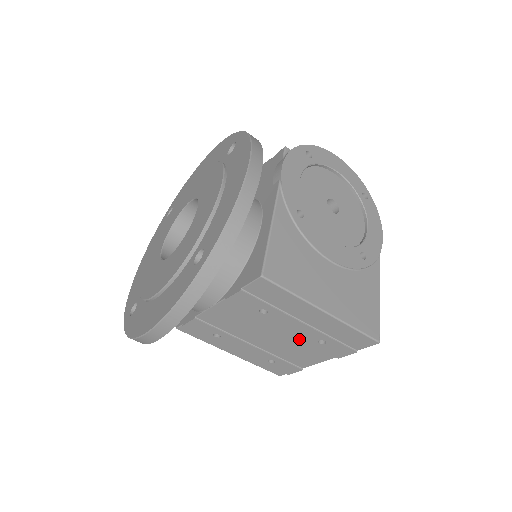
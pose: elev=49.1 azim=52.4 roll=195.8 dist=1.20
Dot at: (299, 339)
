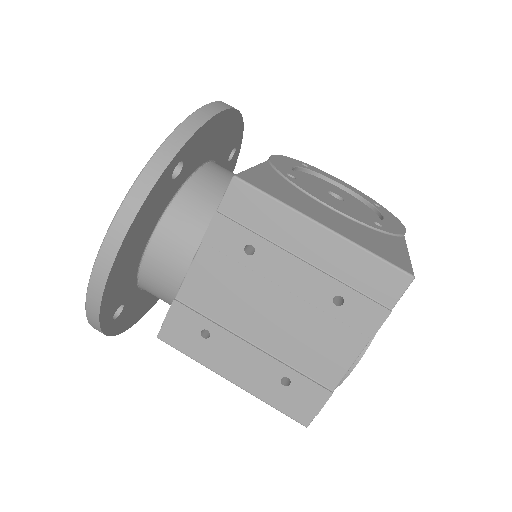
Dot at: (308, 307)
